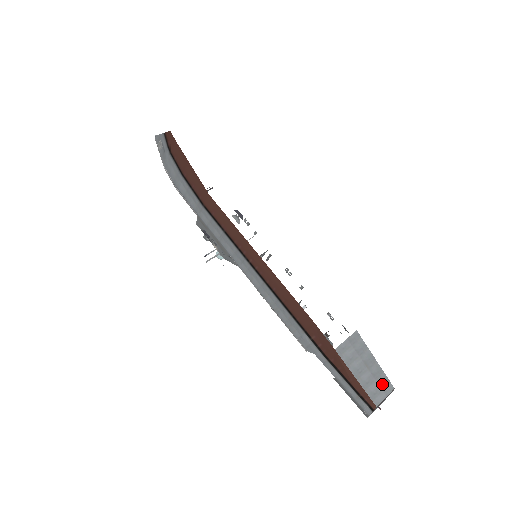
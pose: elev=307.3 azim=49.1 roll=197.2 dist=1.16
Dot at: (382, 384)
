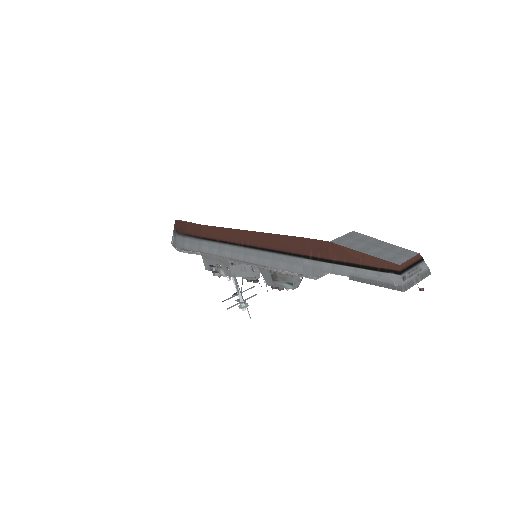
Dot at: (400, 253)
